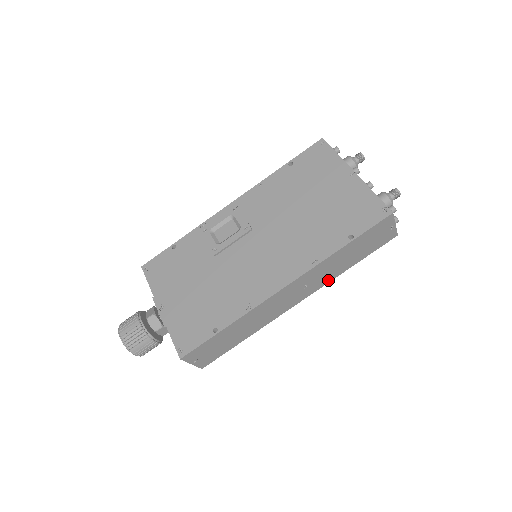
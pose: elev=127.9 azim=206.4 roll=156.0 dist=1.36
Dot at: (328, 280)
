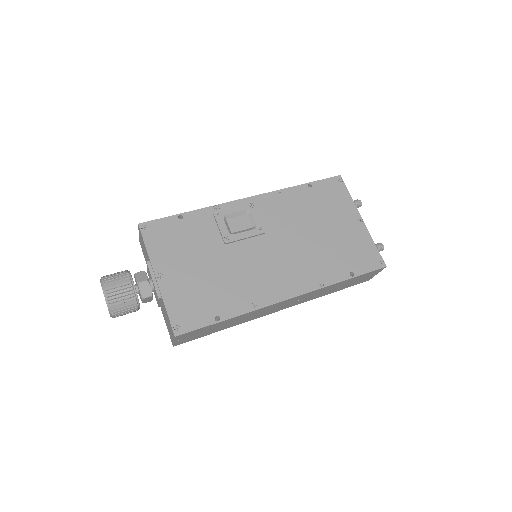
Dot at: (310, 299)
